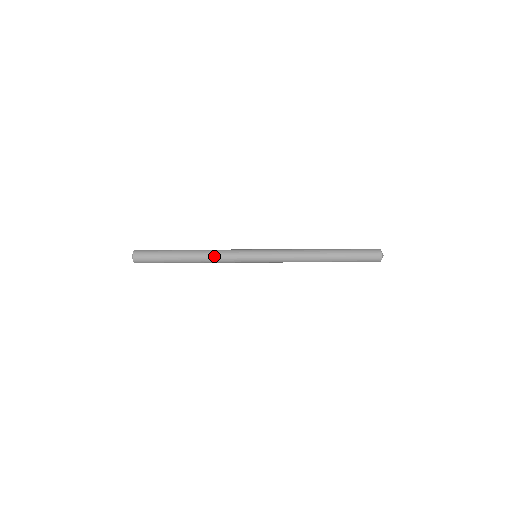
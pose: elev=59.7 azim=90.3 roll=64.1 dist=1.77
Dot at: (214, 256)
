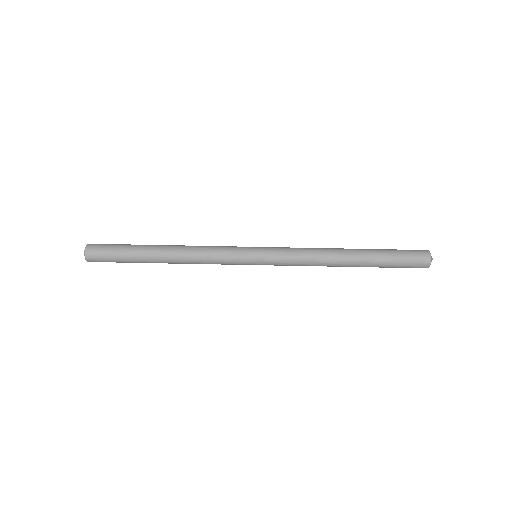
Dot at: (198, 249)
